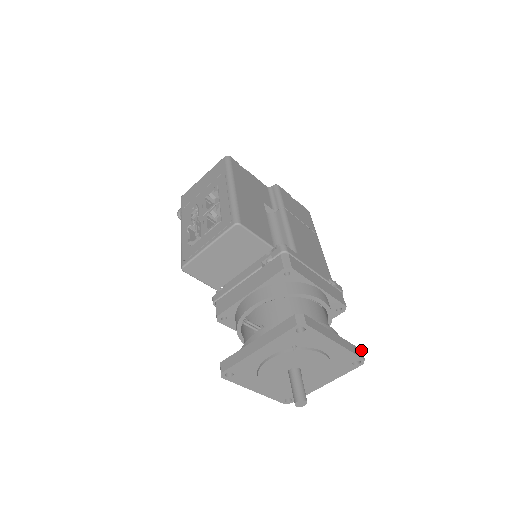
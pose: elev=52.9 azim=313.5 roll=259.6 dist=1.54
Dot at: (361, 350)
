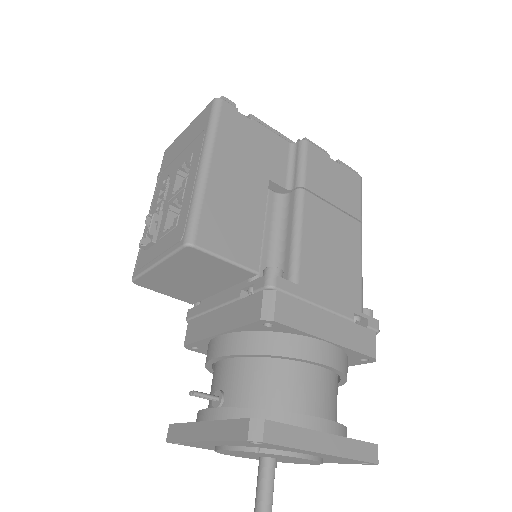
Dot at: (377, 445)
